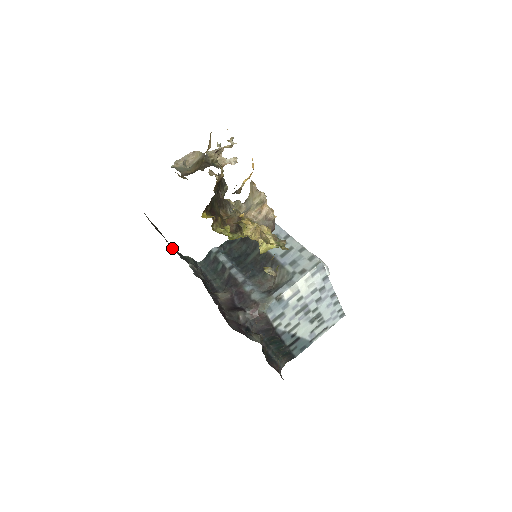
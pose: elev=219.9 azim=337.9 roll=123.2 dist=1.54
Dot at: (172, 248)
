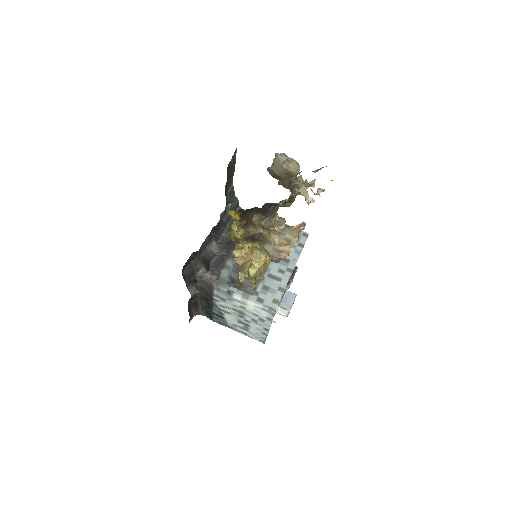
Dot at: (225, 187)
